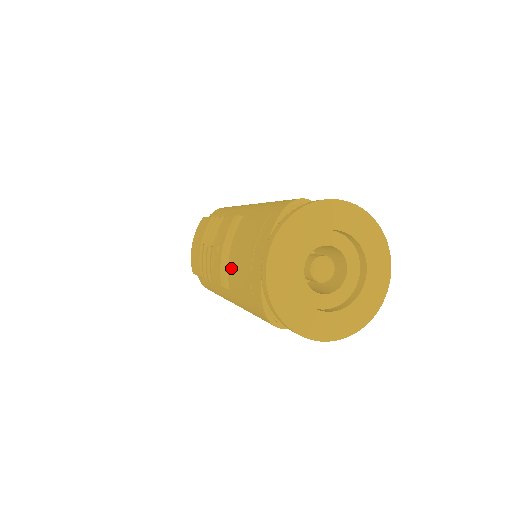
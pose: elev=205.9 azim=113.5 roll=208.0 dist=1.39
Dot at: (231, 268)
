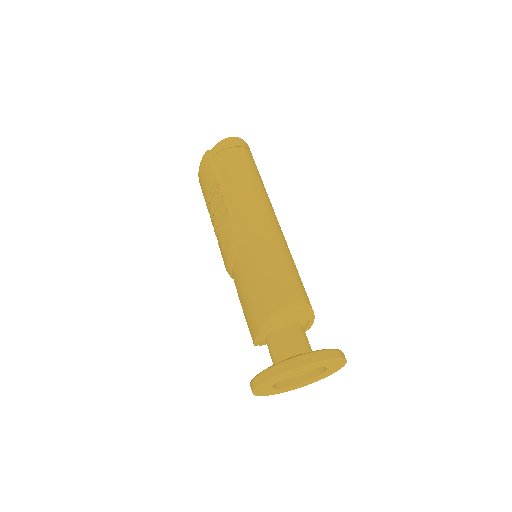
Dot at: (234, 281)
